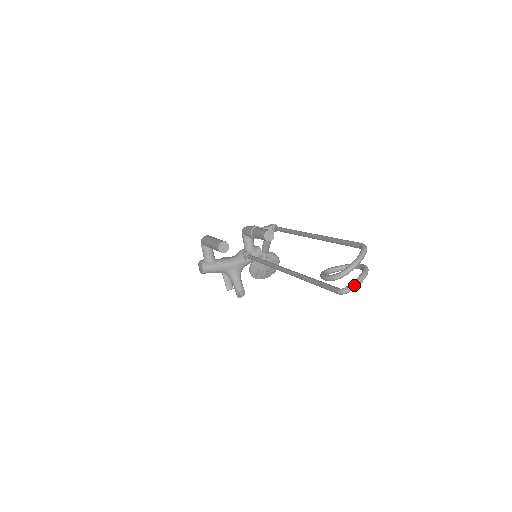
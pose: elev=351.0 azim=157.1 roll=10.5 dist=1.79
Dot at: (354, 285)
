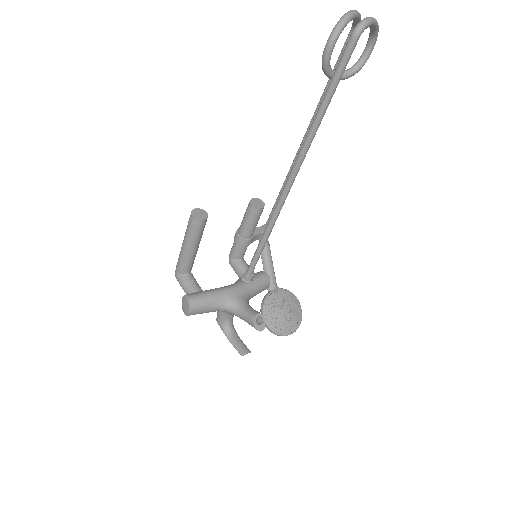
Dot at: (367, 17)
